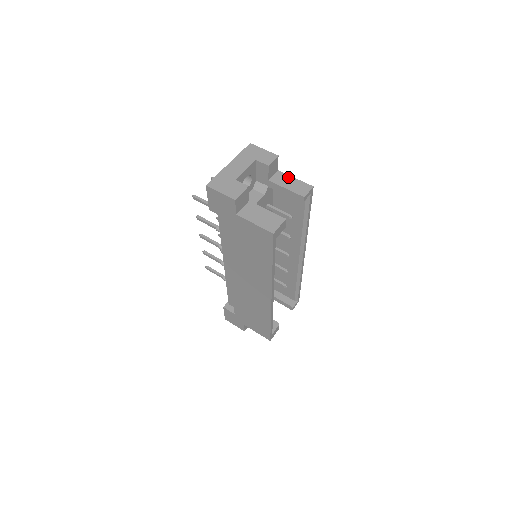
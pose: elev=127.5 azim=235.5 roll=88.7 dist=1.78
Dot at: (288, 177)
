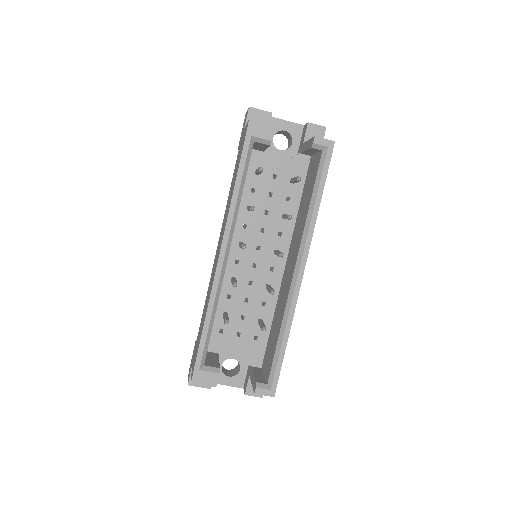
Dot at: occluded
